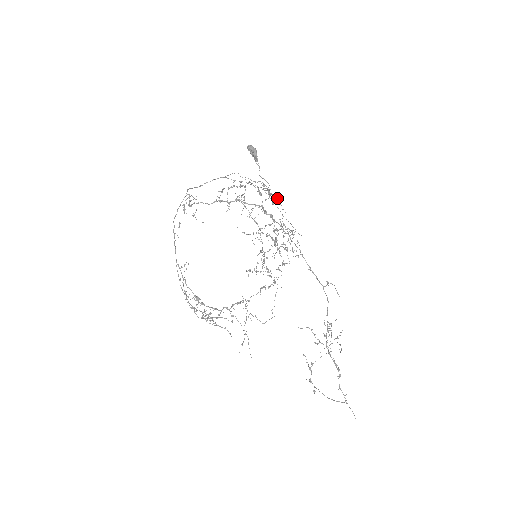
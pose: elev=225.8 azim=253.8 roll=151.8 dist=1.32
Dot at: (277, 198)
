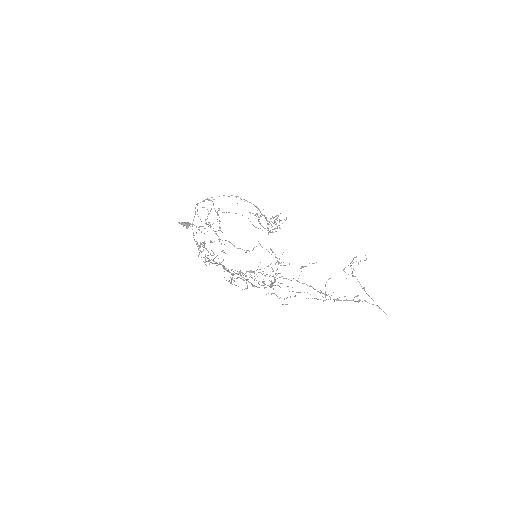
Dot at: (225, 240)
